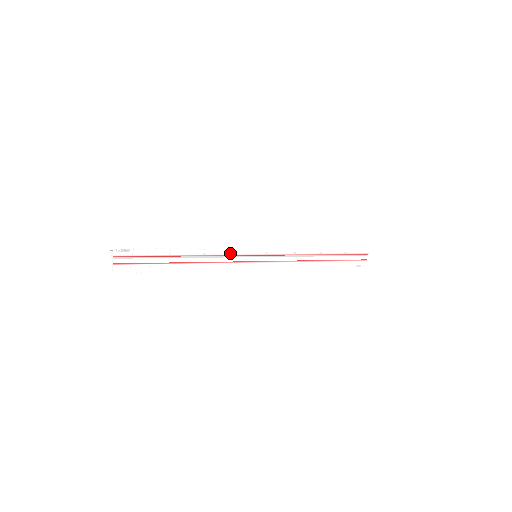
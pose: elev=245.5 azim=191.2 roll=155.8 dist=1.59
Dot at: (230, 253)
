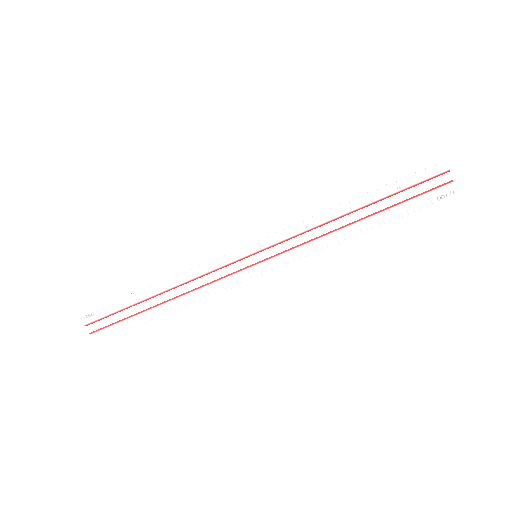
Dot at: (211, 268)
